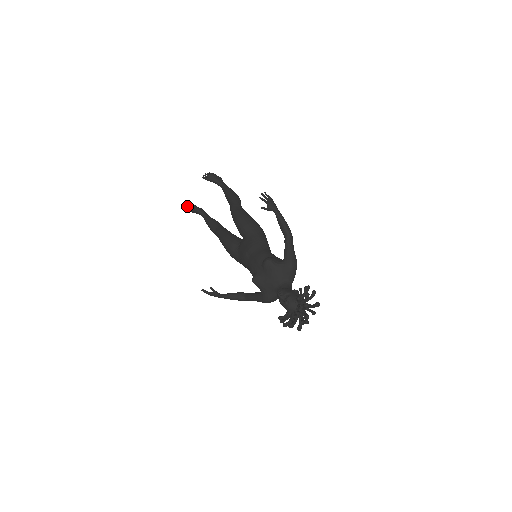
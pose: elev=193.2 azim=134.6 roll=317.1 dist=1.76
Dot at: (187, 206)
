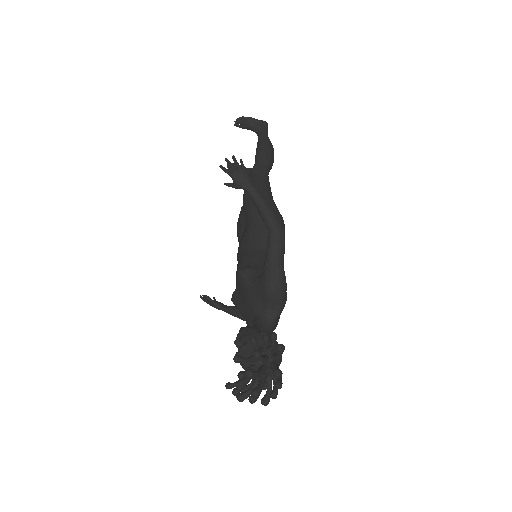
Dot at: (228, 167)
